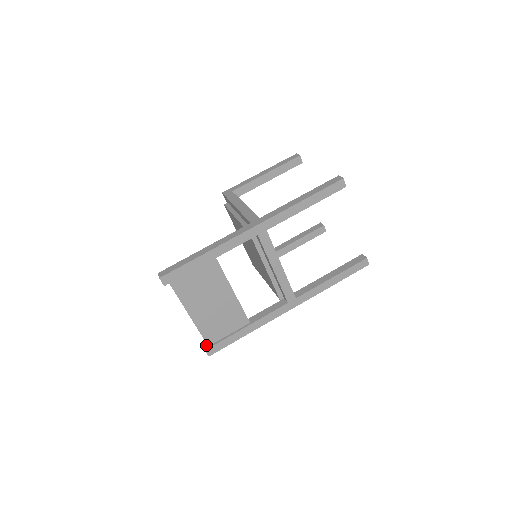
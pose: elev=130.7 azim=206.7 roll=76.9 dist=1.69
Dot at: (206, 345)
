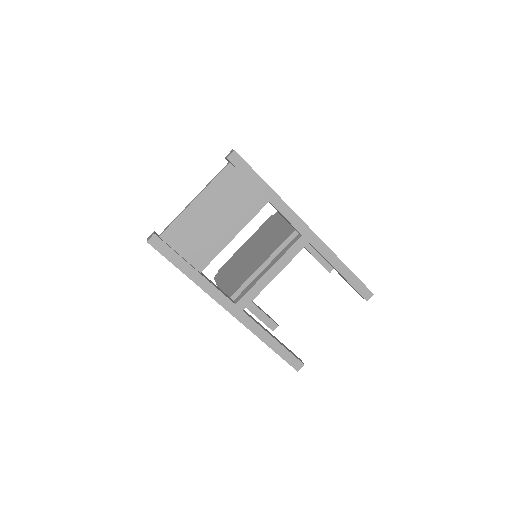
Dot at: occluded
